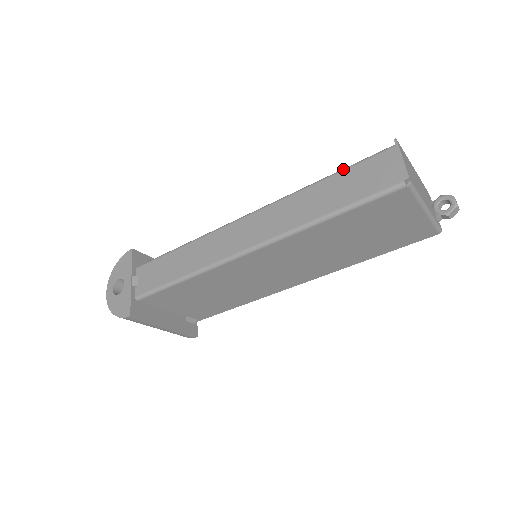
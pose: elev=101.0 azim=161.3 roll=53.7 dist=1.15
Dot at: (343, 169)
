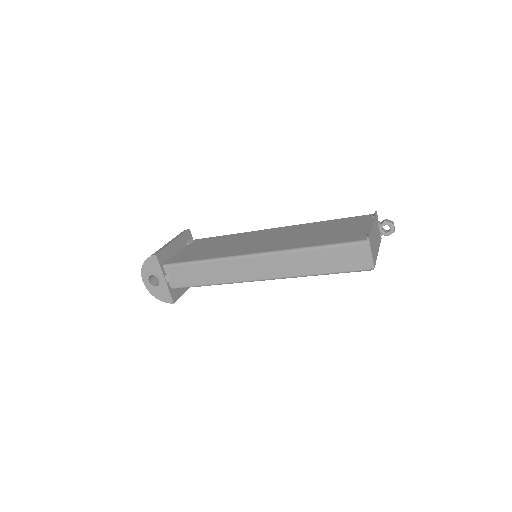
Dot at: (330, 246)
